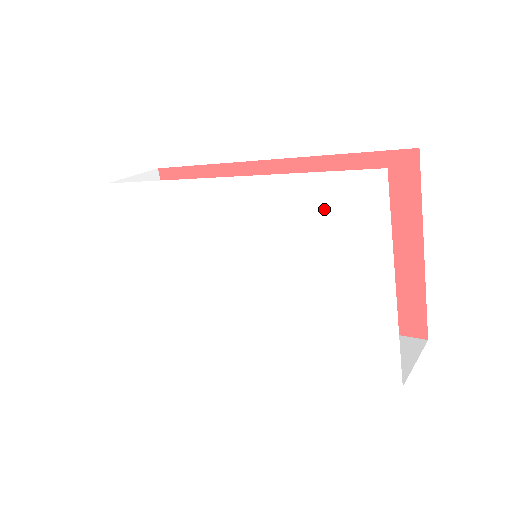
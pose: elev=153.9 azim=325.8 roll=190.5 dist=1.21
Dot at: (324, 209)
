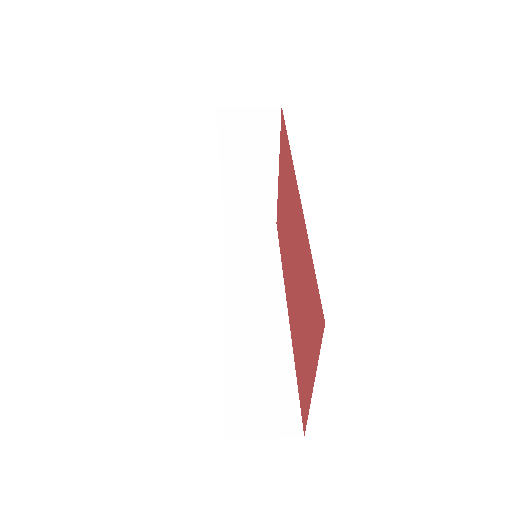
Dot at: occluded
